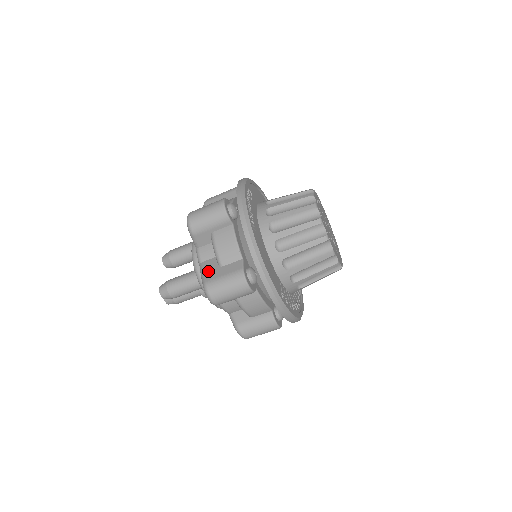
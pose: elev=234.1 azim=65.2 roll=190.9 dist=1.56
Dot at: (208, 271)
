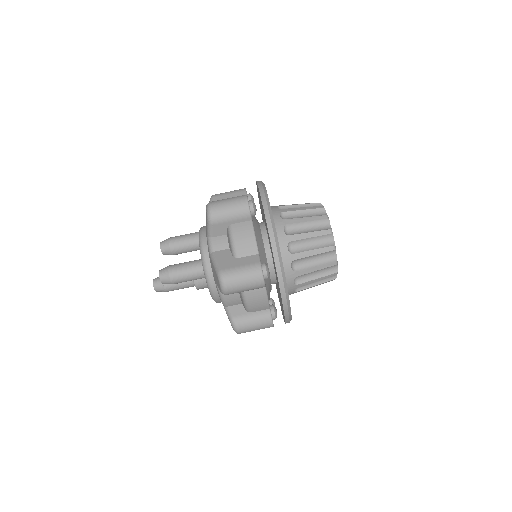
Dot at: (222, 260)
